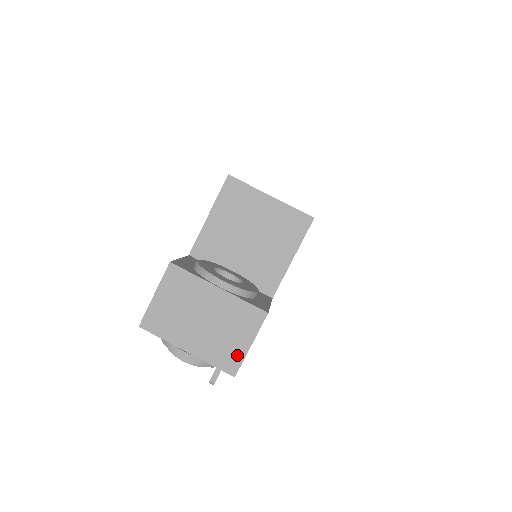
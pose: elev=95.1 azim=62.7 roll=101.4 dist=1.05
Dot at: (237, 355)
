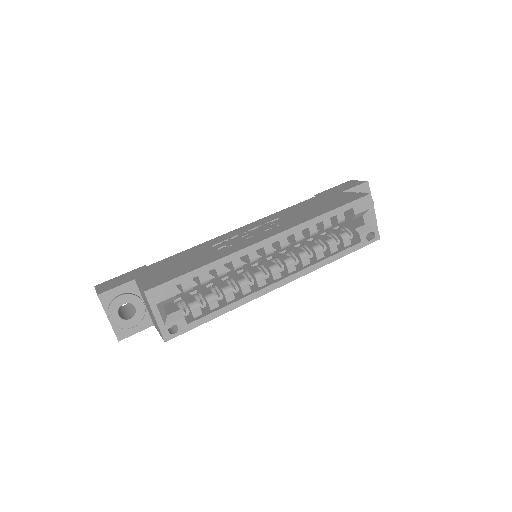
Dot at: occluded
